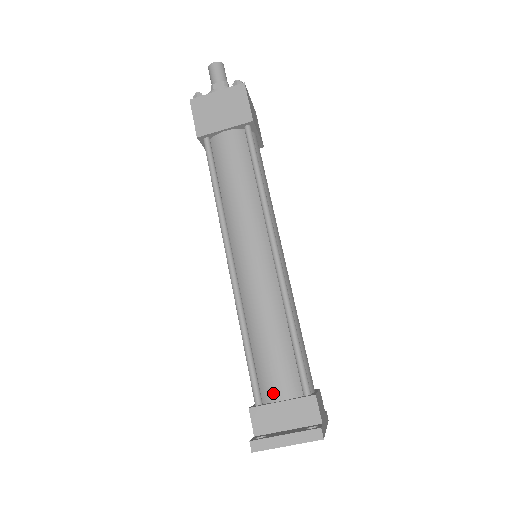
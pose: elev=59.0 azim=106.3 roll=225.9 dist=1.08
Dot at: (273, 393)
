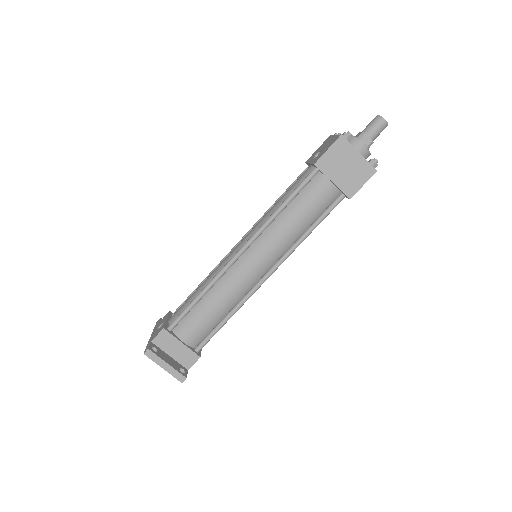
Dot at: (183, 334)
